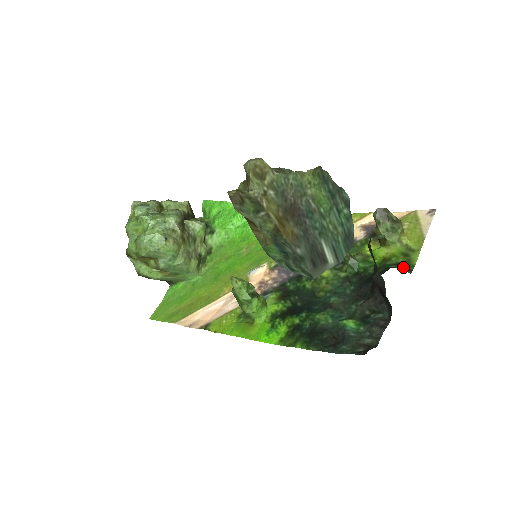
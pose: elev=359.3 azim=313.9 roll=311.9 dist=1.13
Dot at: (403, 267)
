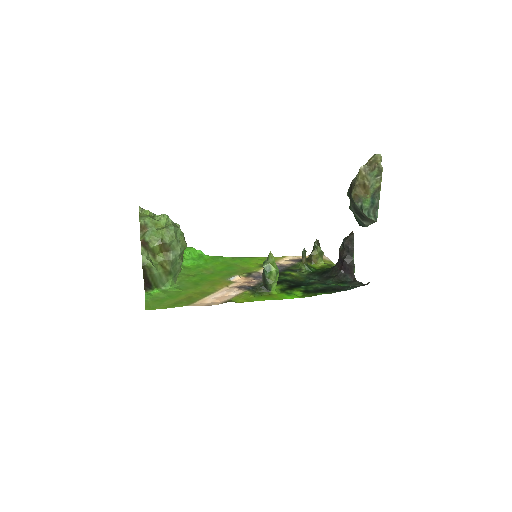
Dot at: occluded
